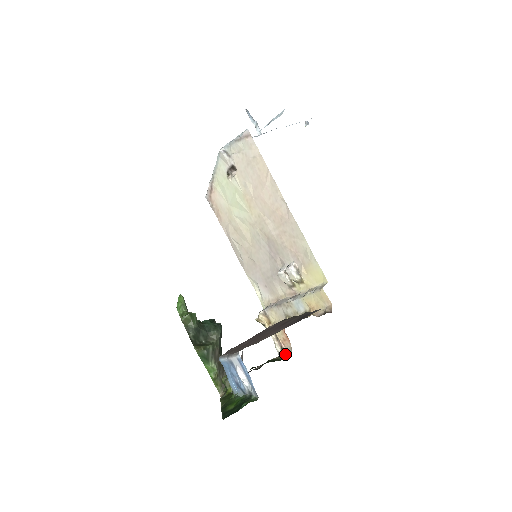
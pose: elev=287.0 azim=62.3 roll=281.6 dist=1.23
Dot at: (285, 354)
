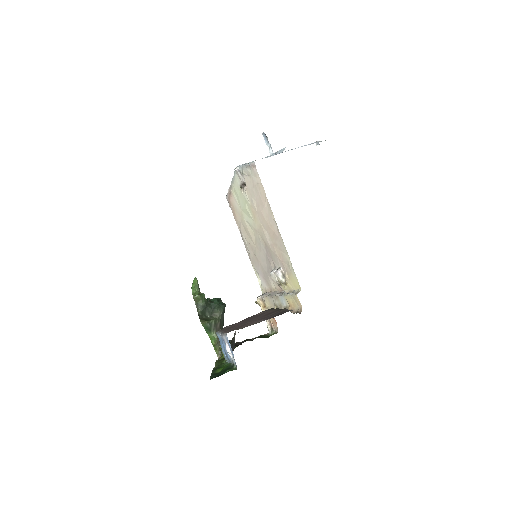
Dot at: (273, 333)
